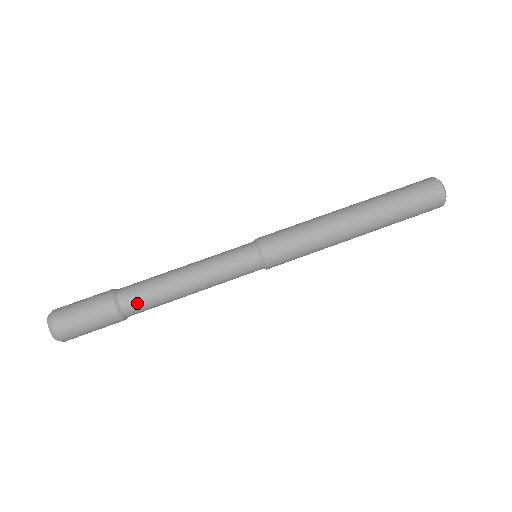
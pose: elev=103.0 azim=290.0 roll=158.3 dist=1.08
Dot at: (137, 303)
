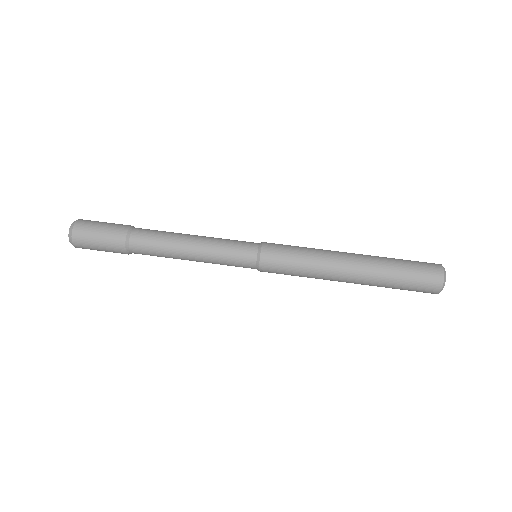
Dot at: (144, 236)
